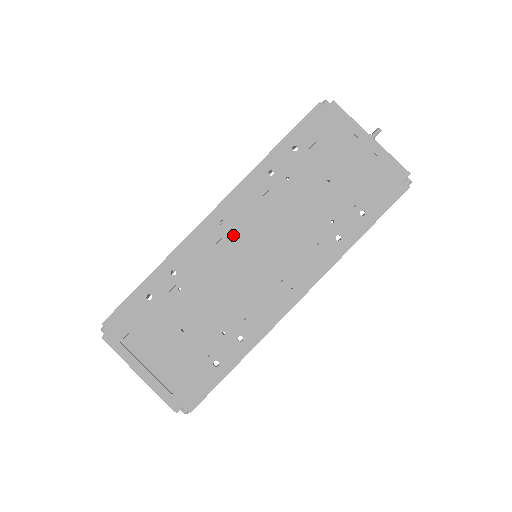
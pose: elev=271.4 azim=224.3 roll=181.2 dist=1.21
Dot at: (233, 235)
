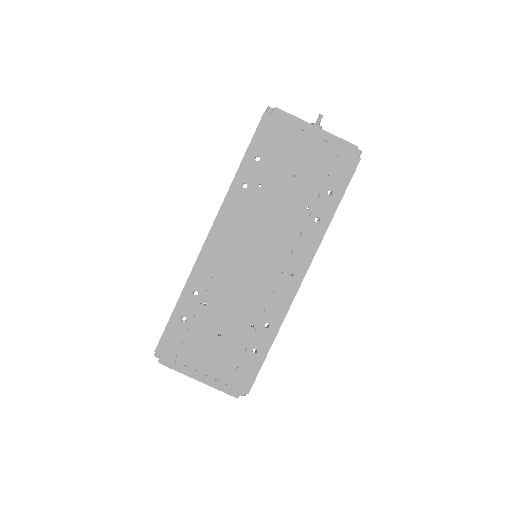
Dot at: (232, 247)
